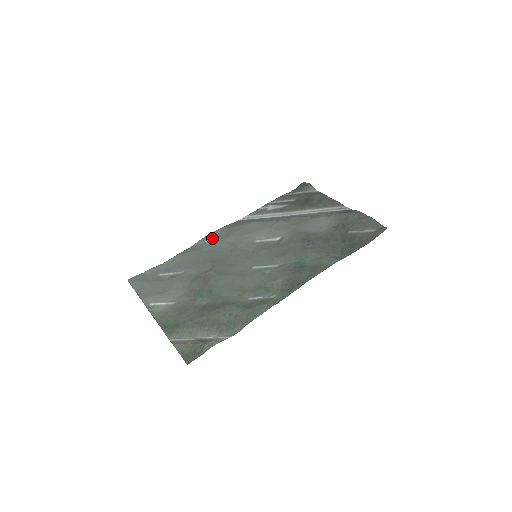
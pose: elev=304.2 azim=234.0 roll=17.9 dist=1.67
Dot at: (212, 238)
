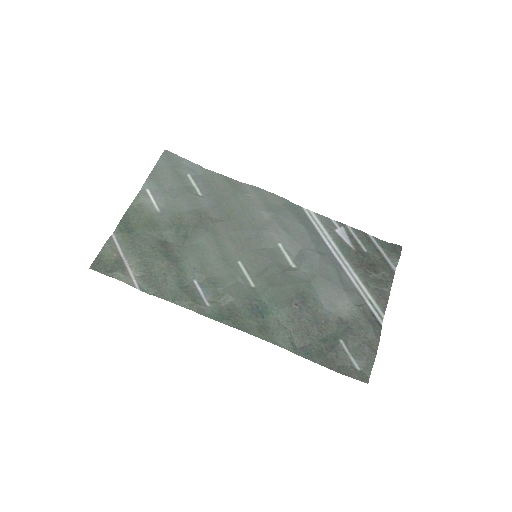
Dot at: (260, 196)
